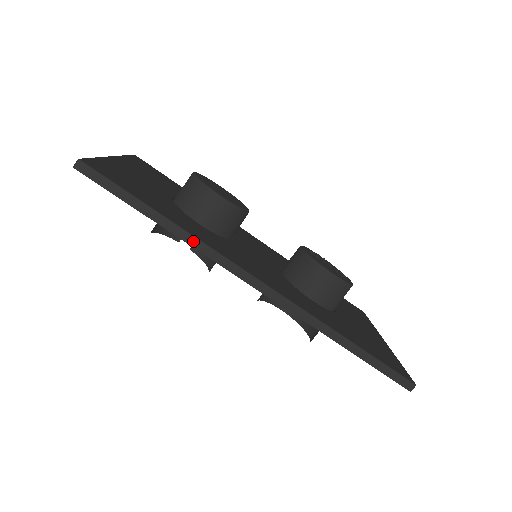
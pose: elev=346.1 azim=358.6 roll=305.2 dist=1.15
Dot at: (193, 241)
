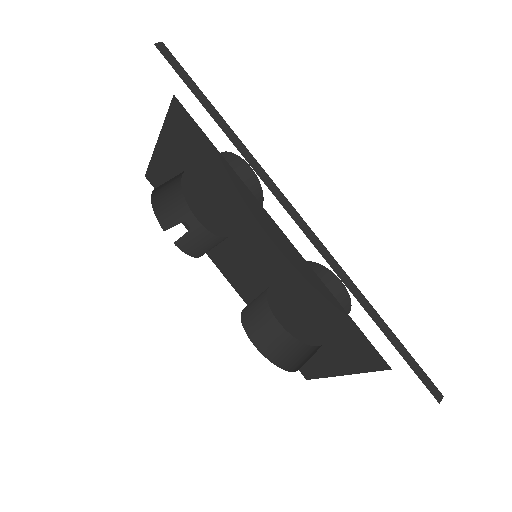
Dot at: (247, 155)
